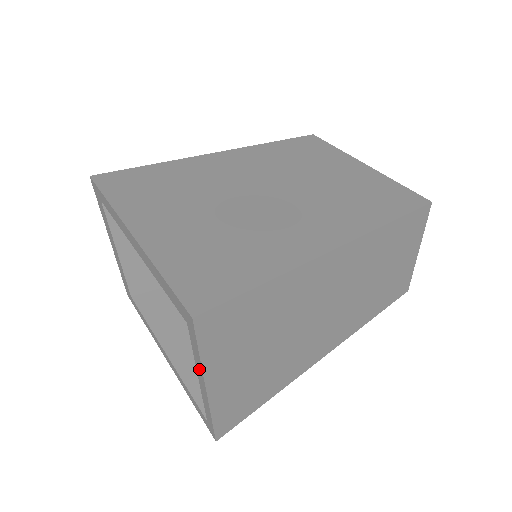
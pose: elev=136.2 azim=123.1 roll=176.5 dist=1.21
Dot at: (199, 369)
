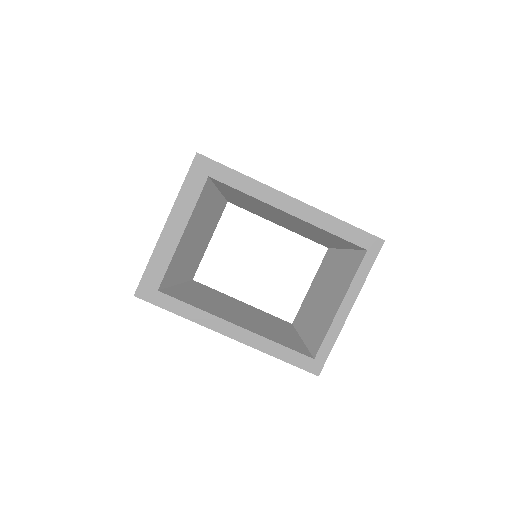
Dot at: (354, 291)
